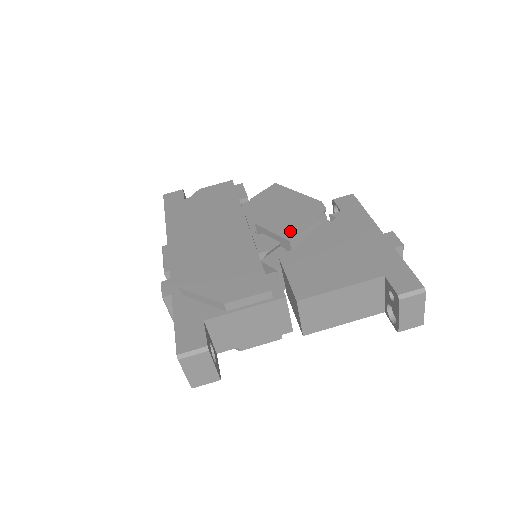
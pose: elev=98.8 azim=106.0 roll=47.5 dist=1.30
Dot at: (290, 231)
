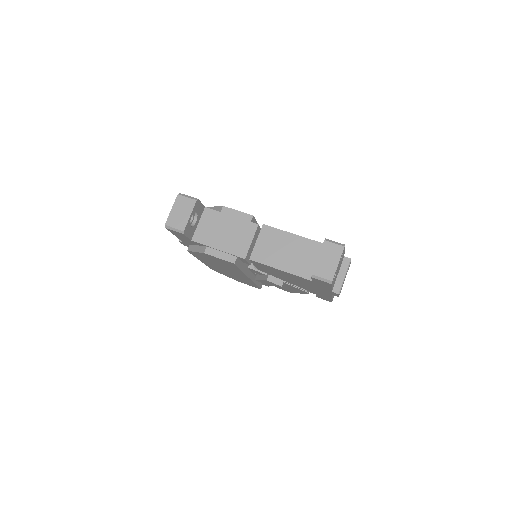
Dot at: occluded
